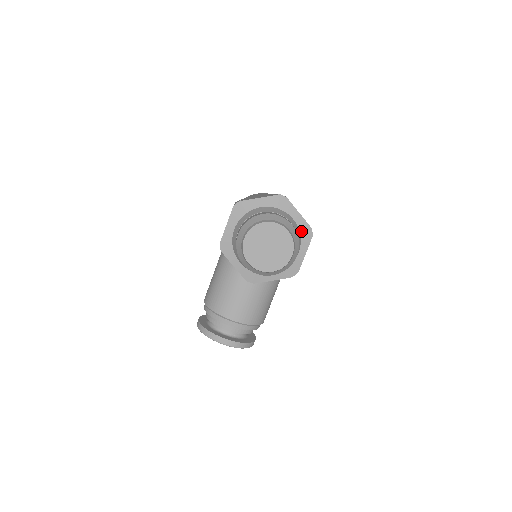
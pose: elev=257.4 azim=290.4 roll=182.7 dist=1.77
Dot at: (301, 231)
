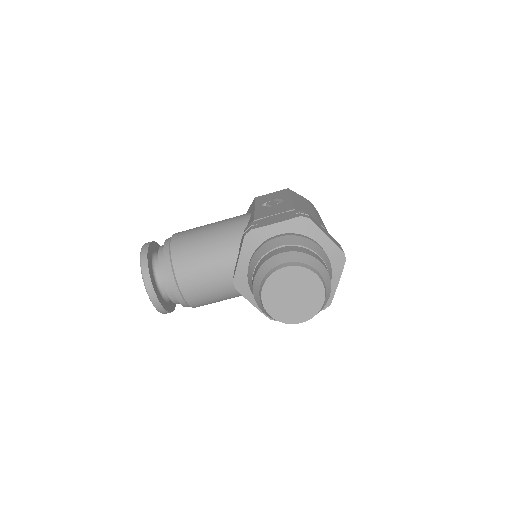
Dot at: occluded
